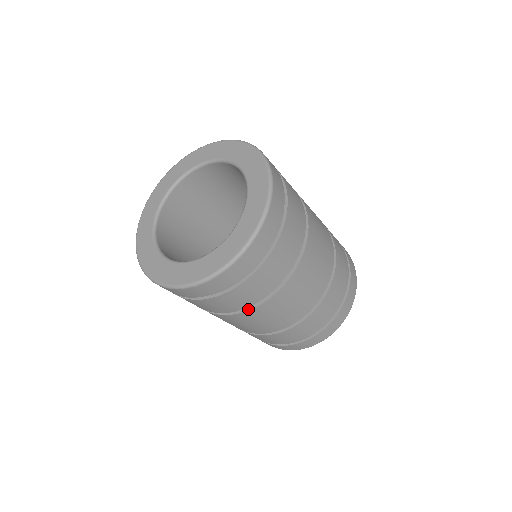
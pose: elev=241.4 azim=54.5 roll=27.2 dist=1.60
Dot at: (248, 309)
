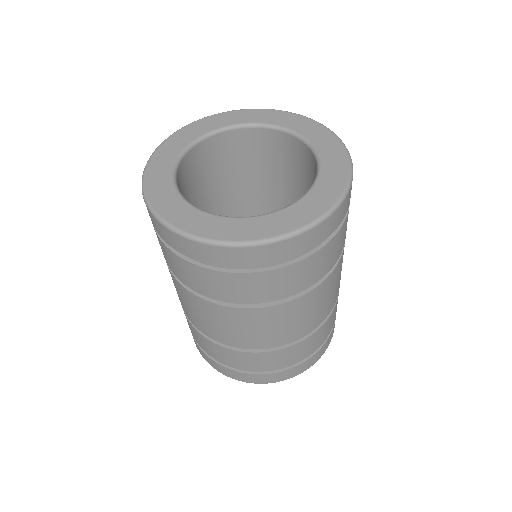
Dot at: (231, 305)
